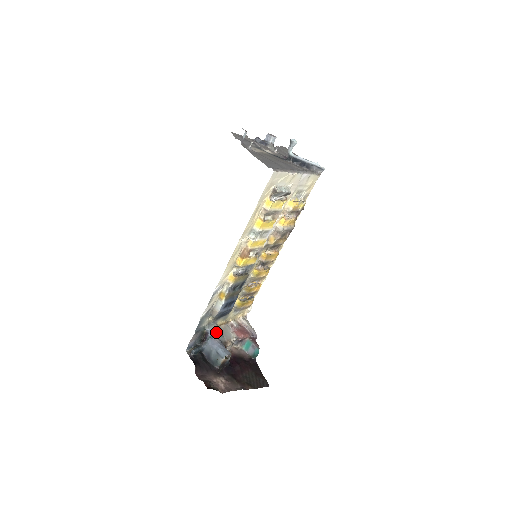
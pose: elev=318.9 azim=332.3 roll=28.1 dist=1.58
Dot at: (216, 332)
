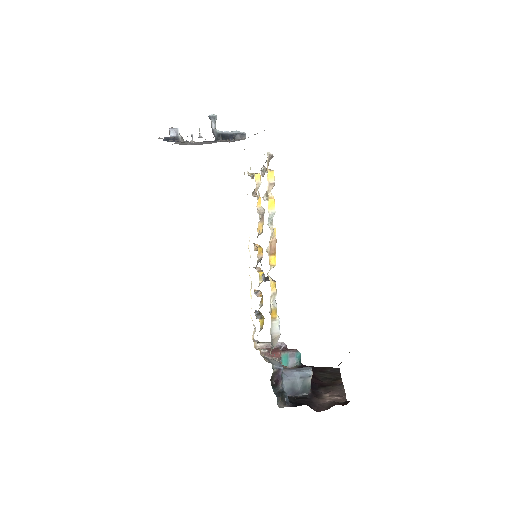
Dot at: (279, 363)
